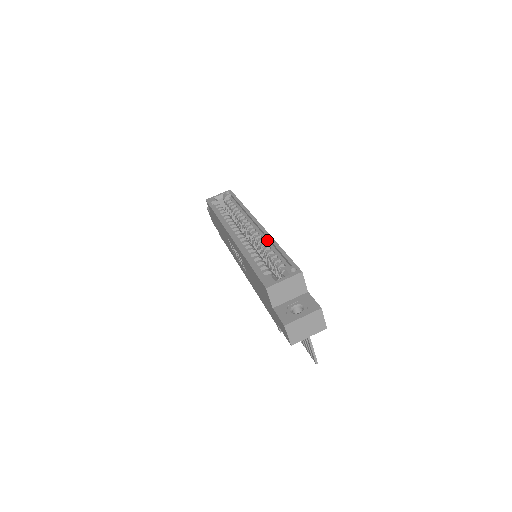
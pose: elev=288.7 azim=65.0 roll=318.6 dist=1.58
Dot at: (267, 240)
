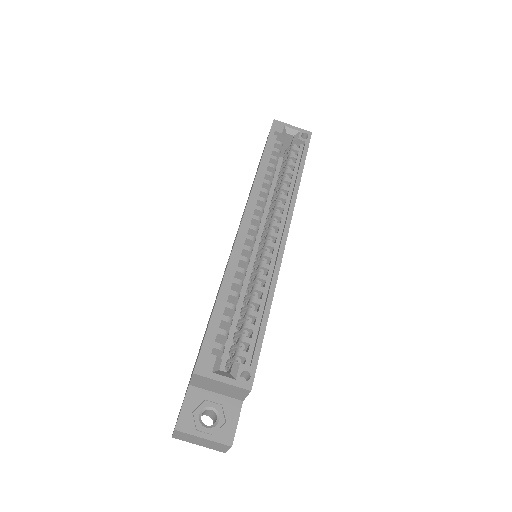
Dot at: (270, 277)
